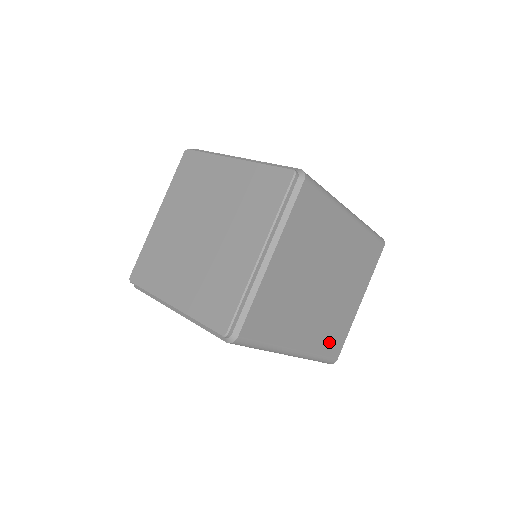
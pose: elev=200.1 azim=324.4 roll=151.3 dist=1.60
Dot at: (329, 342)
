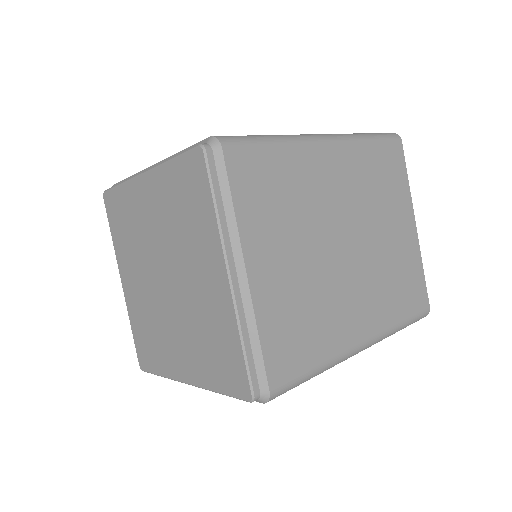
Dot at: (404, 299)
